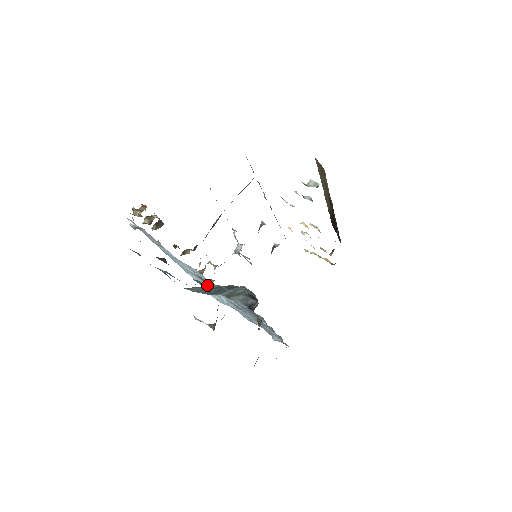
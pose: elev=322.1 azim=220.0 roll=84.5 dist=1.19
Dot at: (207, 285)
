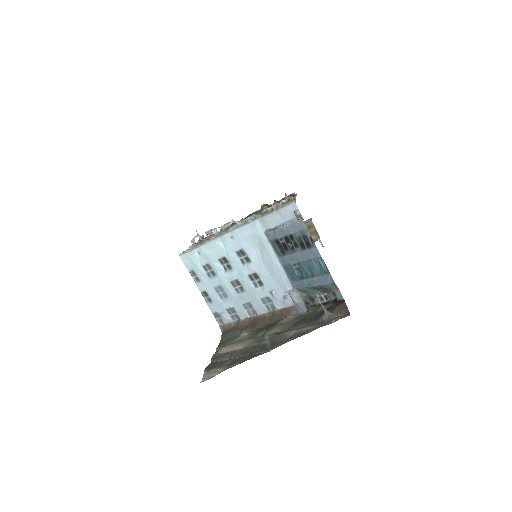
Dot at: (231, 257)
